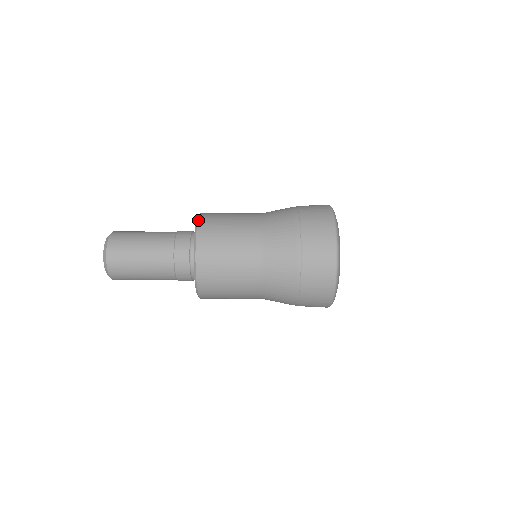
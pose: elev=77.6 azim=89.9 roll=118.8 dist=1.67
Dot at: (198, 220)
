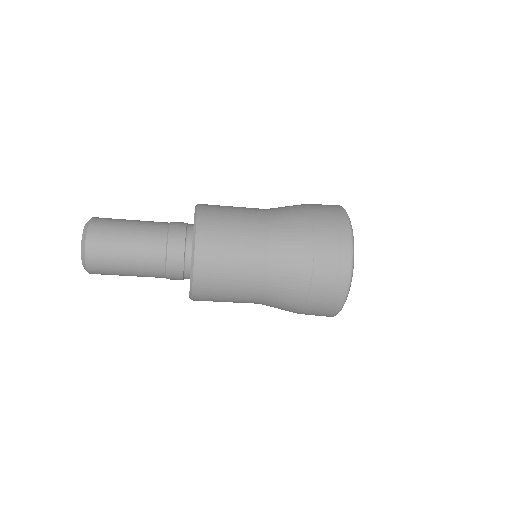
Dot at: (192, 294)
